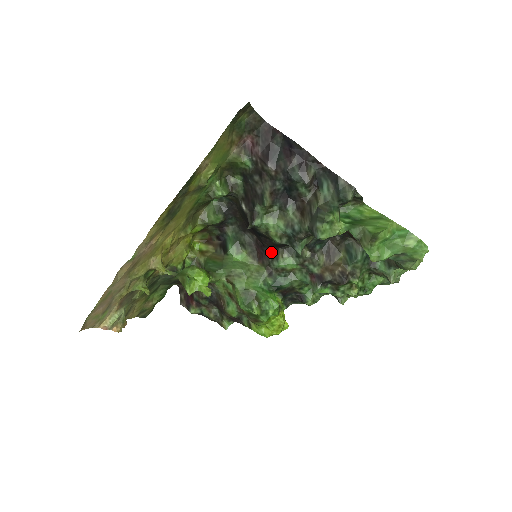
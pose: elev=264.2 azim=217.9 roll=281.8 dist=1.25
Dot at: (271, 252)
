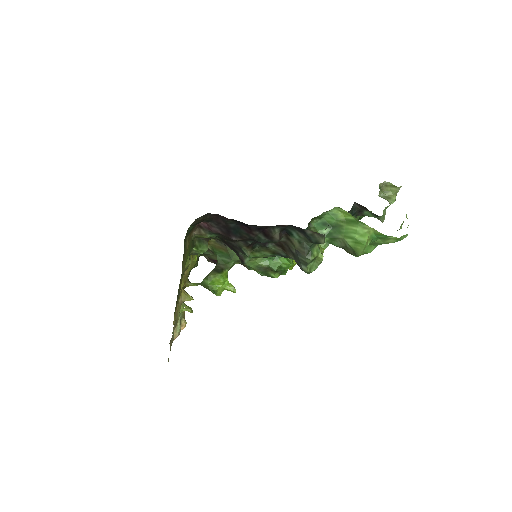
Dot at: occluded
